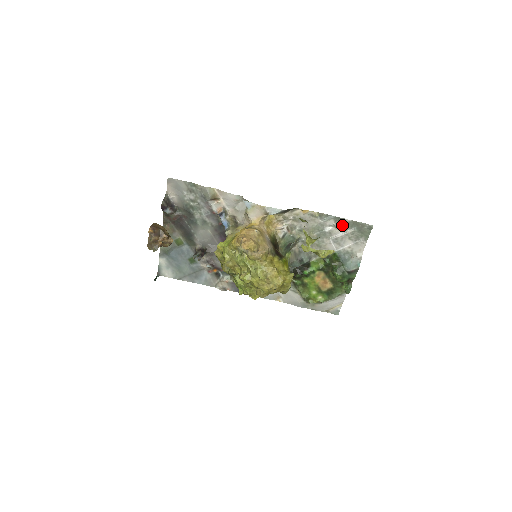
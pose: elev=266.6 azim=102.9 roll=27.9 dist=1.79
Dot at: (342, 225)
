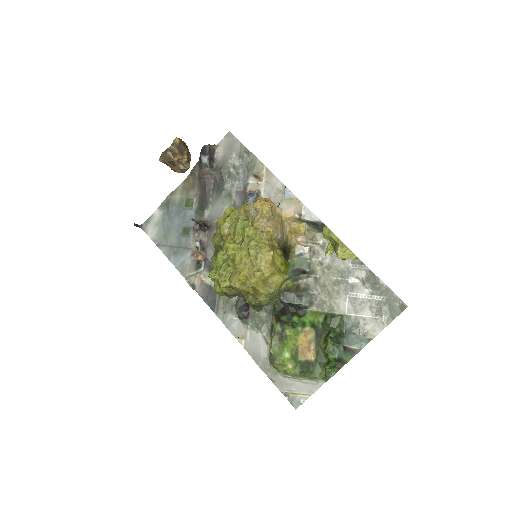
Dot at: (372, 285)
